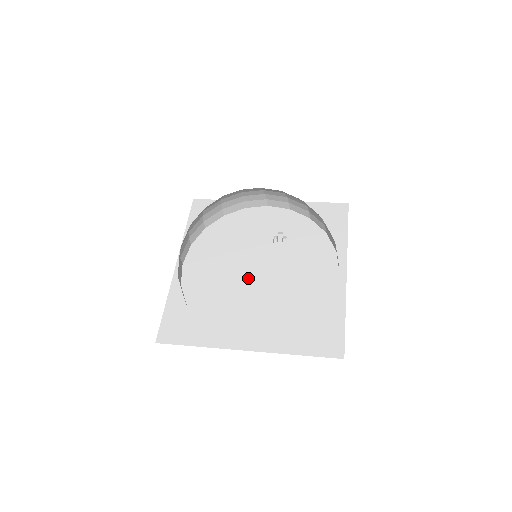
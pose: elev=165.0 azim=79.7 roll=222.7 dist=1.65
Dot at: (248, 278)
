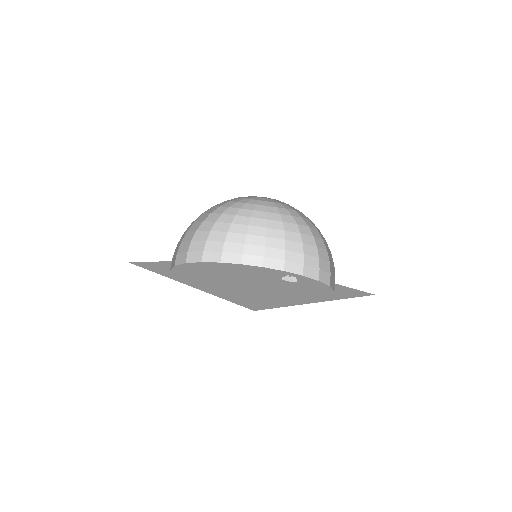
Dot at: (238, 277)
